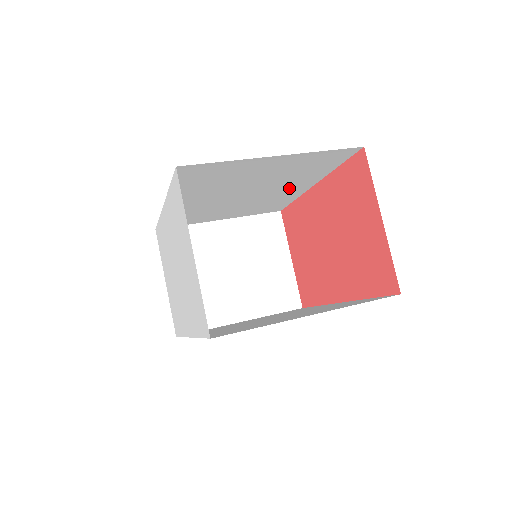
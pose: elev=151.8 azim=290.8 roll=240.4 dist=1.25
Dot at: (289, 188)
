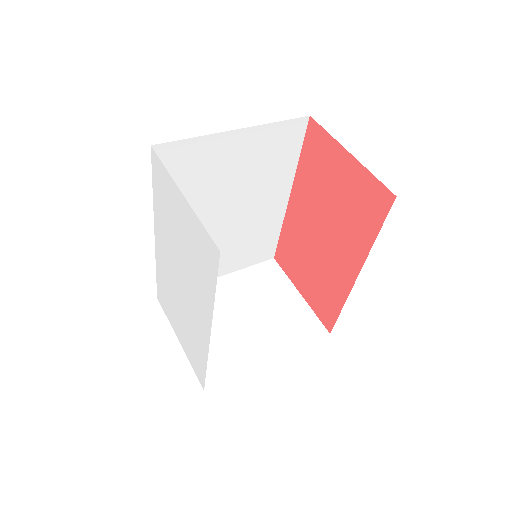
Dot at: (267, 203)
